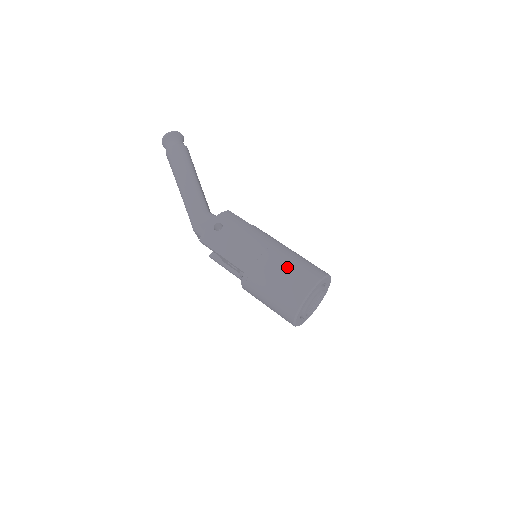
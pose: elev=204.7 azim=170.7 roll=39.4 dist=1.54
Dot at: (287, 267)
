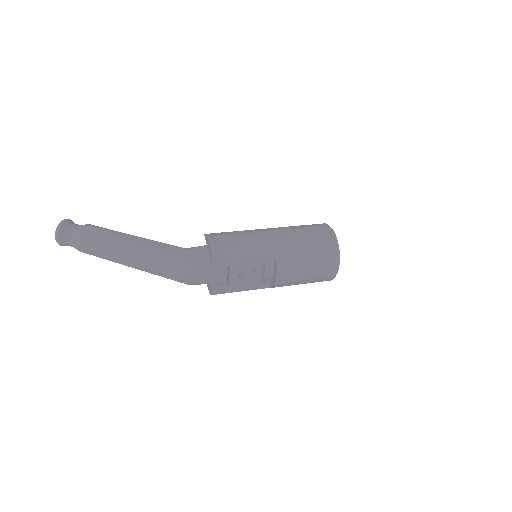
Dot at: (302, 230)
